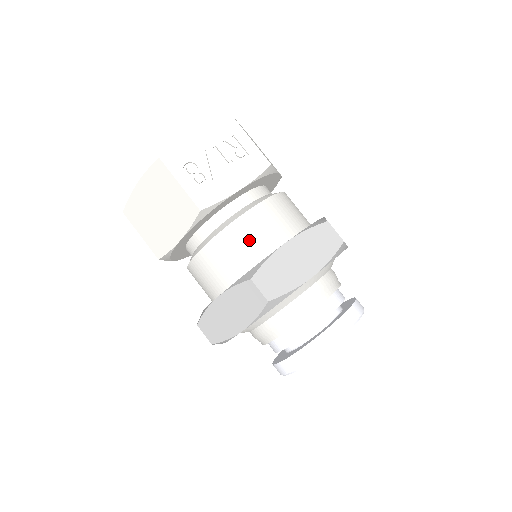
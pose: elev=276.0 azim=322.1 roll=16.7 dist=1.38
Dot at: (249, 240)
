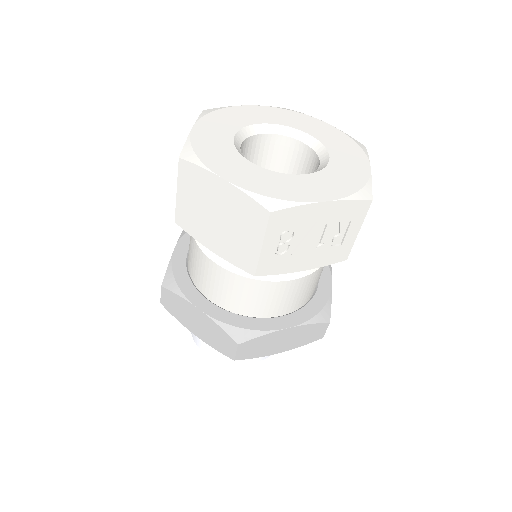
Dot at: (266, 300)
